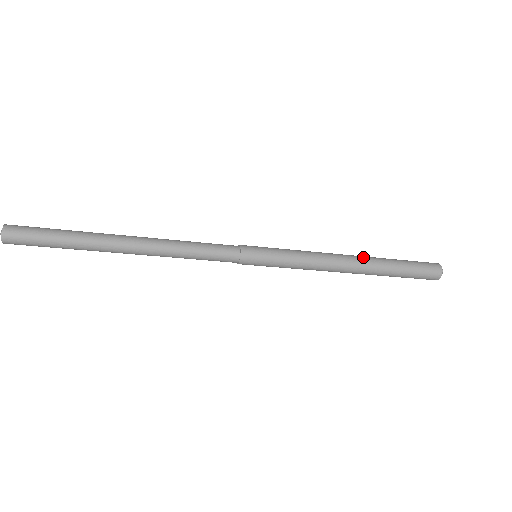
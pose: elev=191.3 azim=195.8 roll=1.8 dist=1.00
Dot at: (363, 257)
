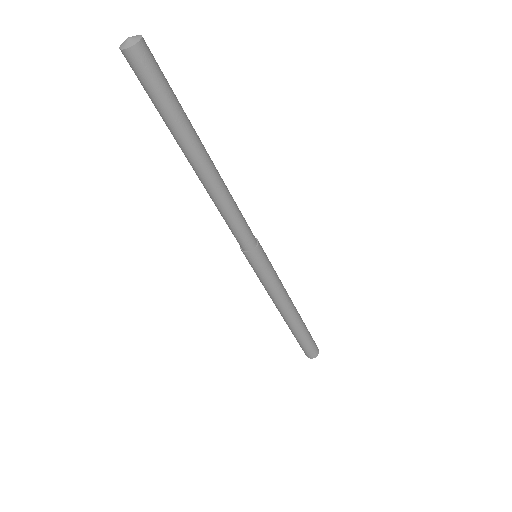
Dot at: occluded
